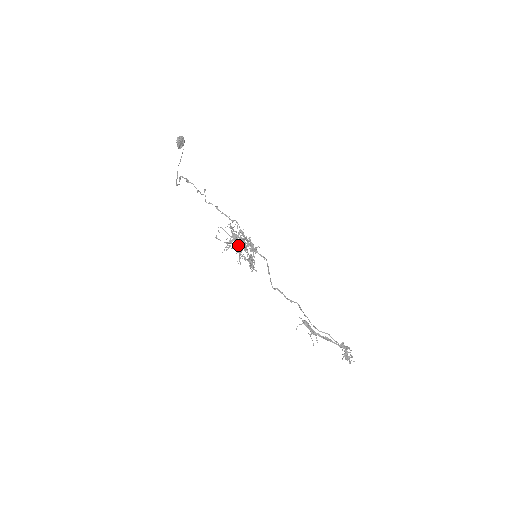
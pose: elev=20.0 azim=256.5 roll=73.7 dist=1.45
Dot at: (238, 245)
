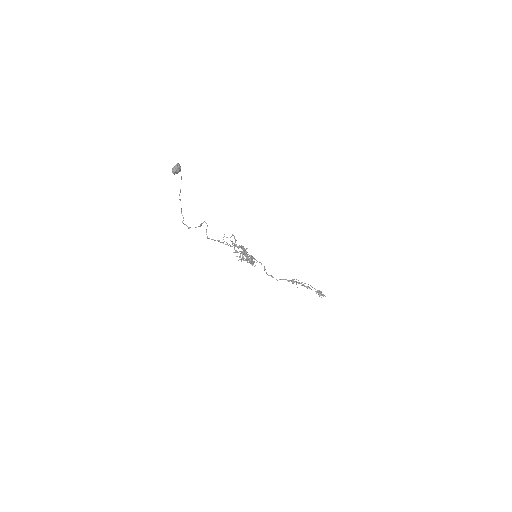
Dot at: (240, 256)
